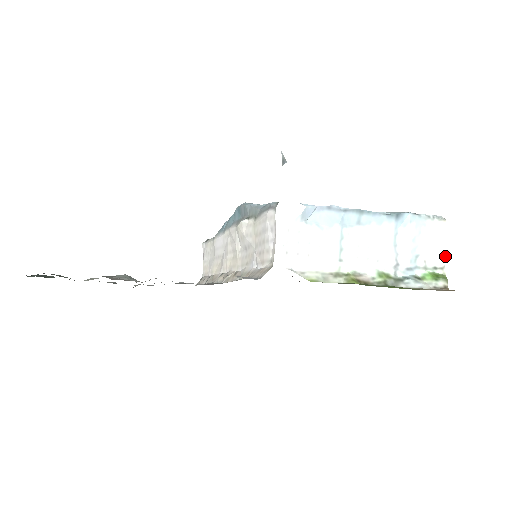
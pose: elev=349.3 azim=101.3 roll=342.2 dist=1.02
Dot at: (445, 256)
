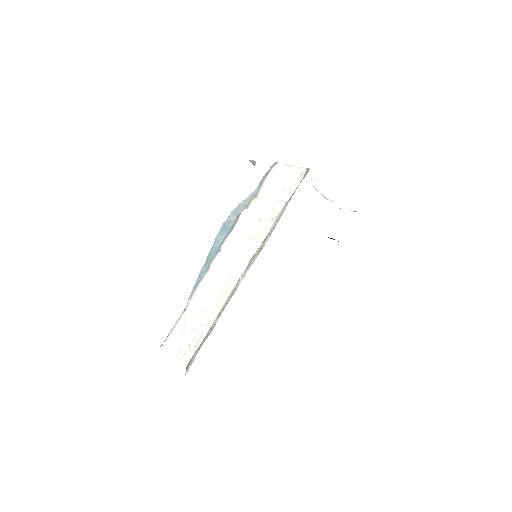
Dot at: (351, 210)
